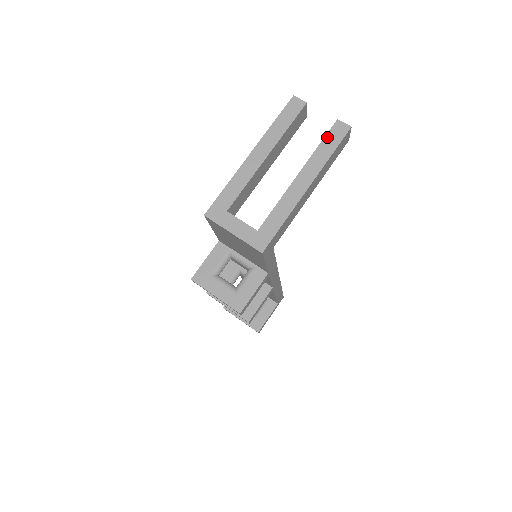
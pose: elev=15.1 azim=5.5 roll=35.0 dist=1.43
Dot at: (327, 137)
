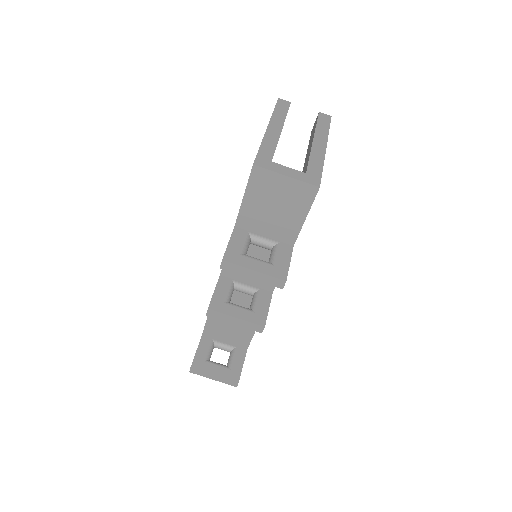
Dot at: (319, 120)
